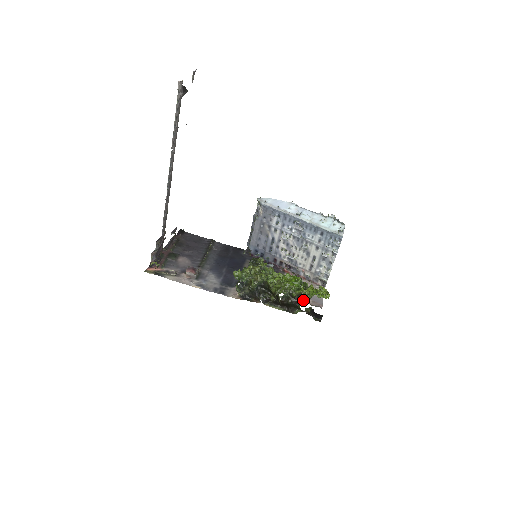
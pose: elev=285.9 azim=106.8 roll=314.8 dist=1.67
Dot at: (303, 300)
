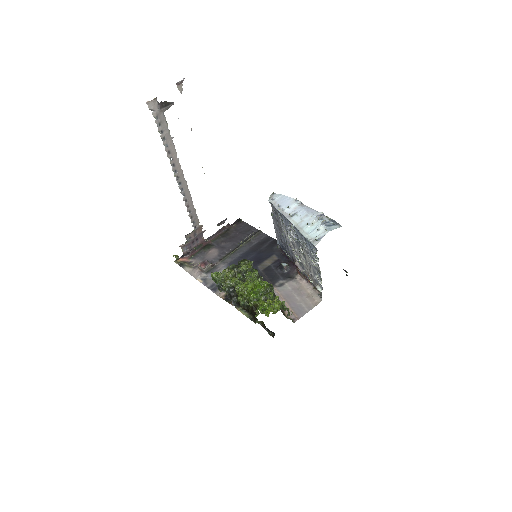
Dot at: (258, 312)
